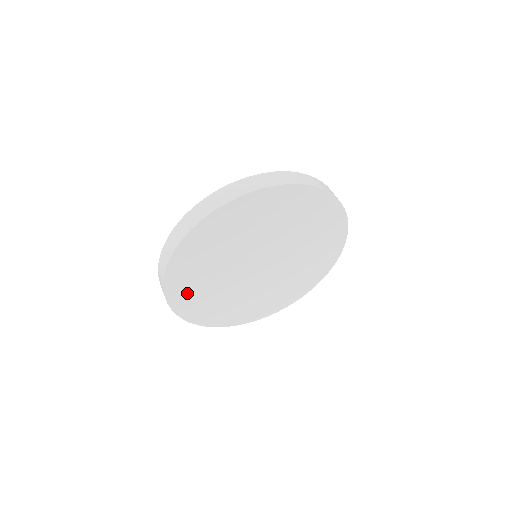
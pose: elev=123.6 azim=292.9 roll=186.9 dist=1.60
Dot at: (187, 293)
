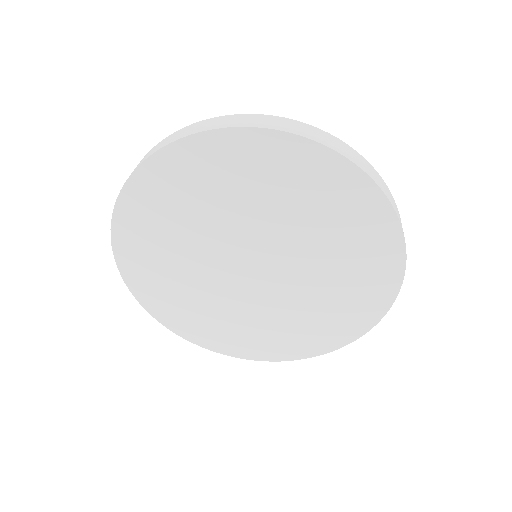
Dot at: (141, 247)
